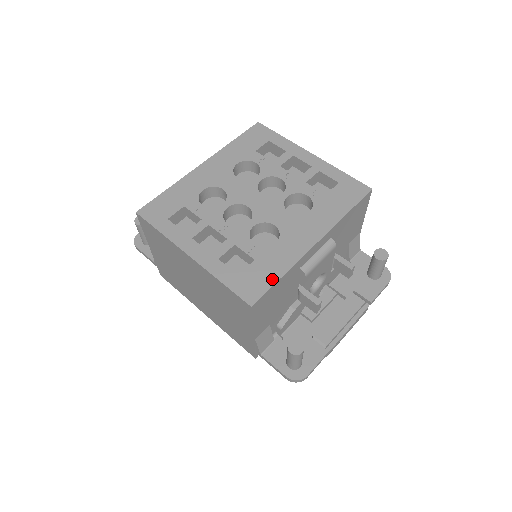
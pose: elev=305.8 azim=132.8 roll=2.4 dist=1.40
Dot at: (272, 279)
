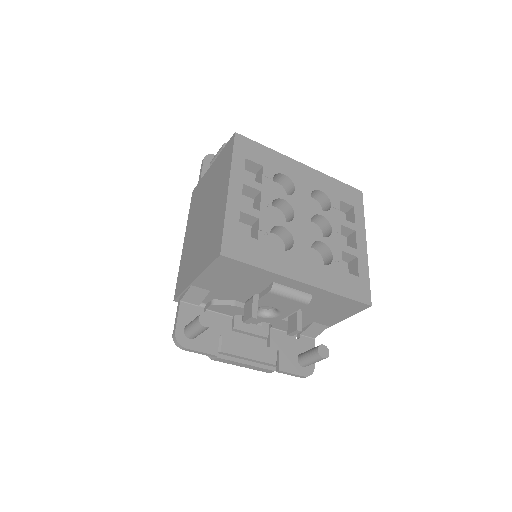
Dot at: (252, 261)
